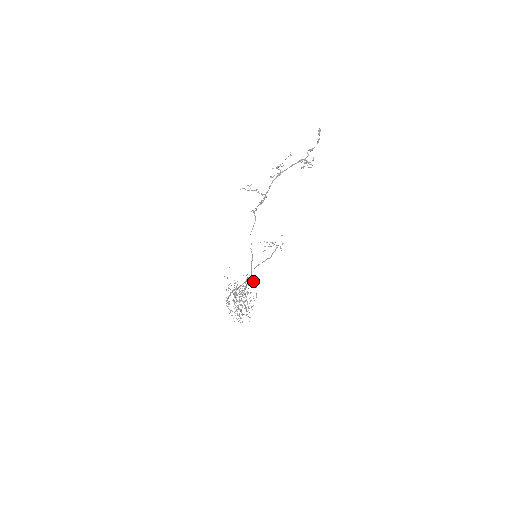
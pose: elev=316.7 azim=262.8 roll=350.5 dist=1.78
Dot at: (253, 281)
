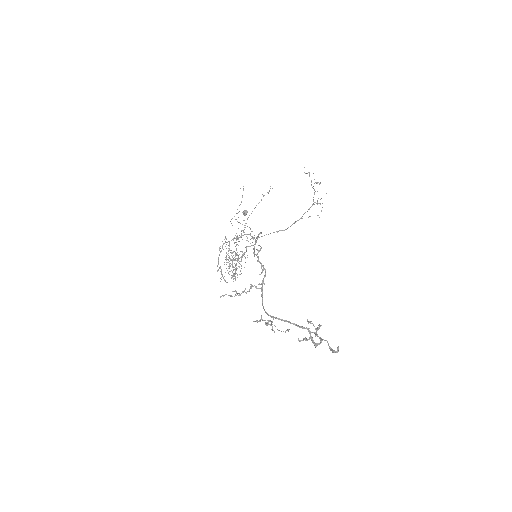
Dot at: occluded
